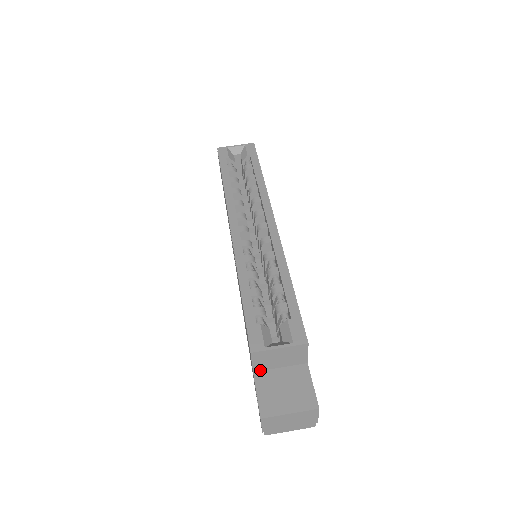
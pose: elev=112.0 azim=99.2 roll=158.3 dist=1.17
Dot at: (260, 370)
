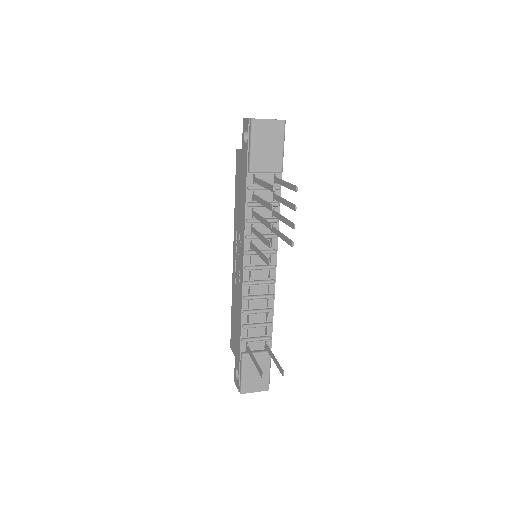
Dot at: occluded
